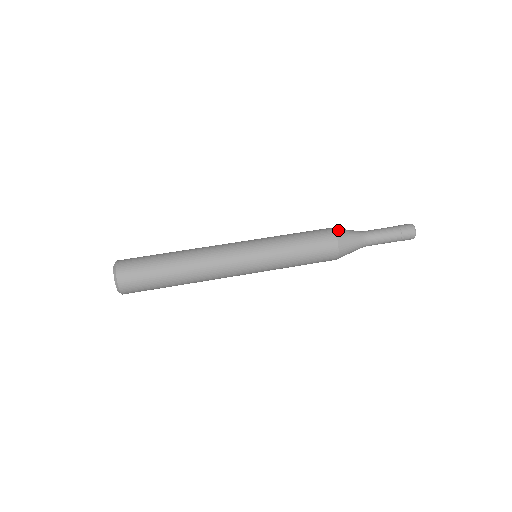
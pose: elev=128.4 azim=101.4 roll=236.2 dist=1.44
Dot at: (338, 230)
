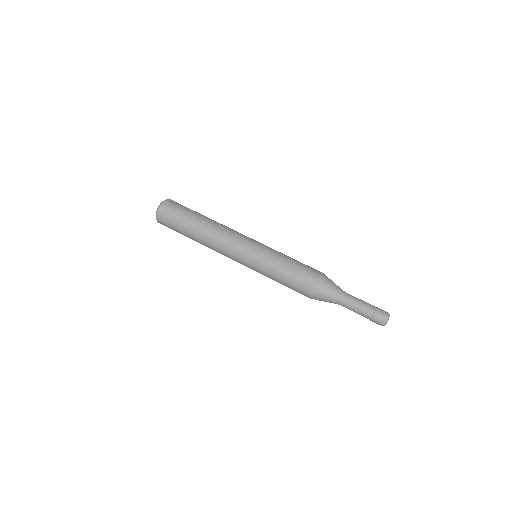
Dot at: (321, 283)
